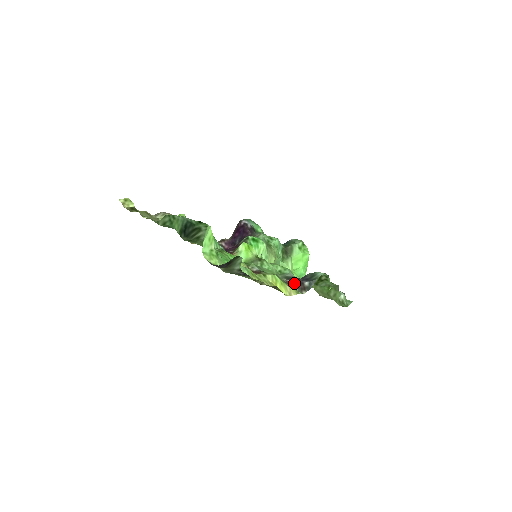
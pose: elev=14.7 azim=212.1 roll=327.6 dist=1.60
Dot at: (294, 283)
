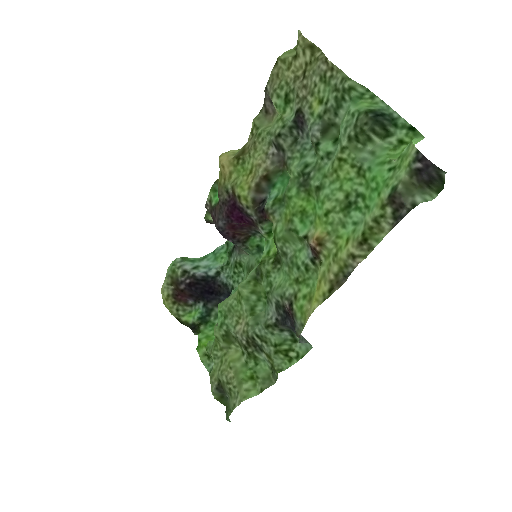
Dot at: (292, 317)
